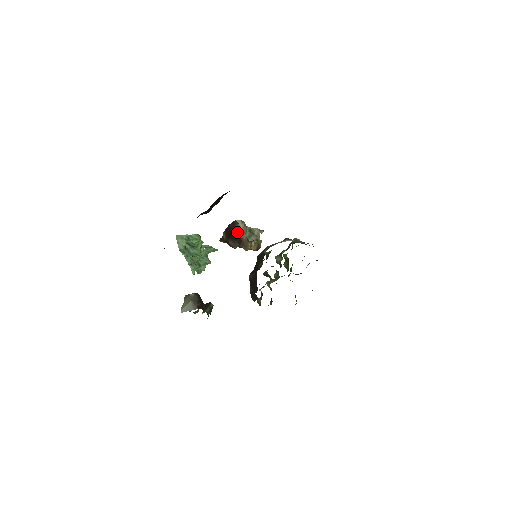
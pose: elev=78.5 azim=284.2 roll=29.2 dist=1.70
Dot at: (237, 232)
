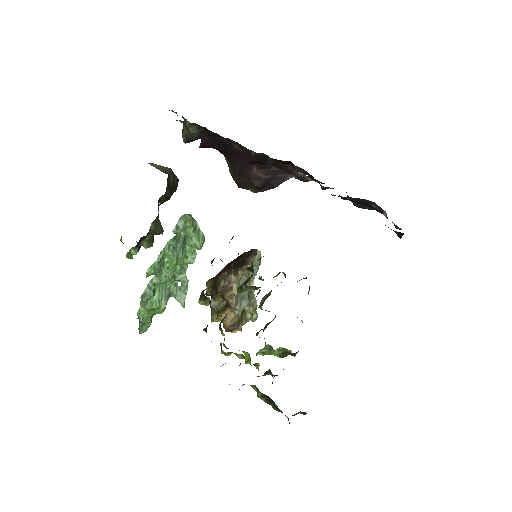
Dot at: (246, 260)
